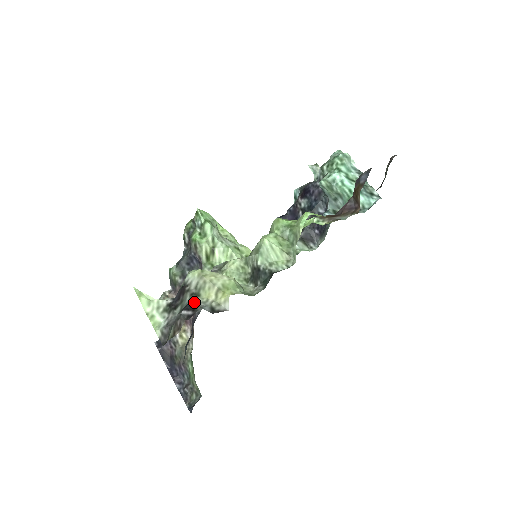
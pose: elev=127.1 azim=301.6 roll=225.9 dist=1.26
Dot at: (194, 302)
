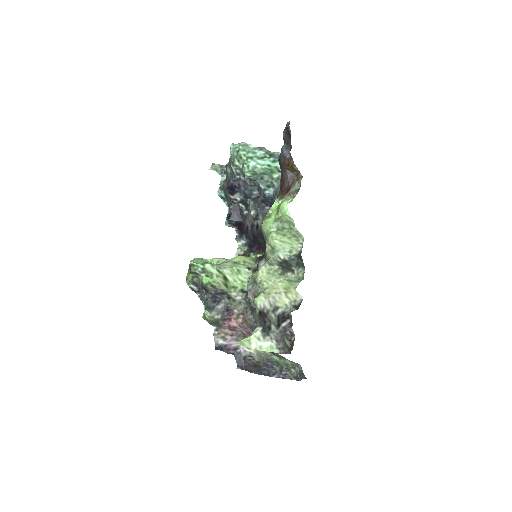
Dot at: (281, 314)
